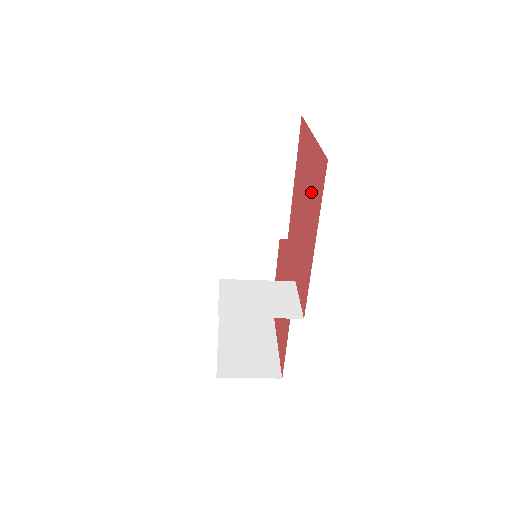
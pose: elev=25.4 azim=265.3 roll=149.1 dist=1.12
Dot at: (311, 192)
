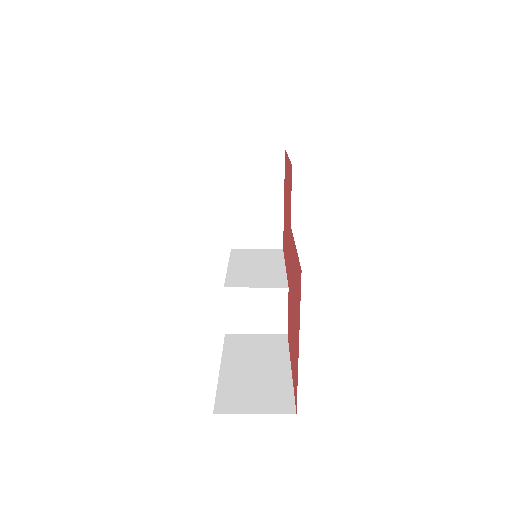
Dot at: (294, 349)
